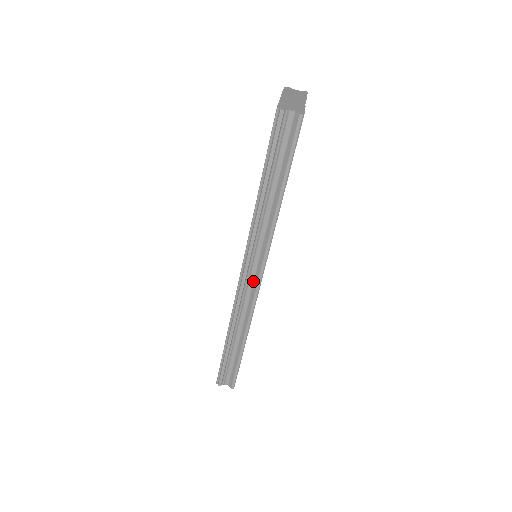
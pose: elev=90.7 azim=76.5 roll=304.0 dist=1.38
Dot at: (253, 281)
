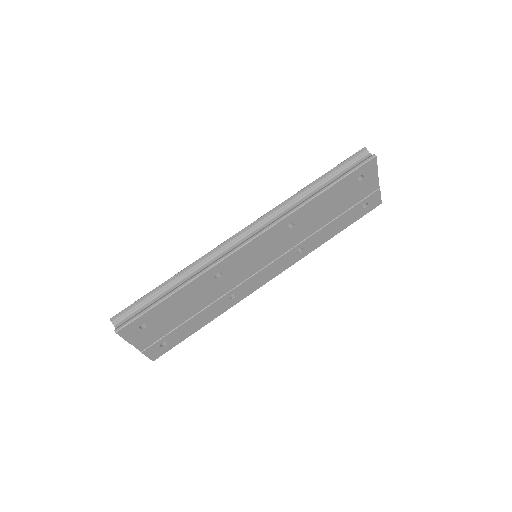
Dot at: (243, 242)
